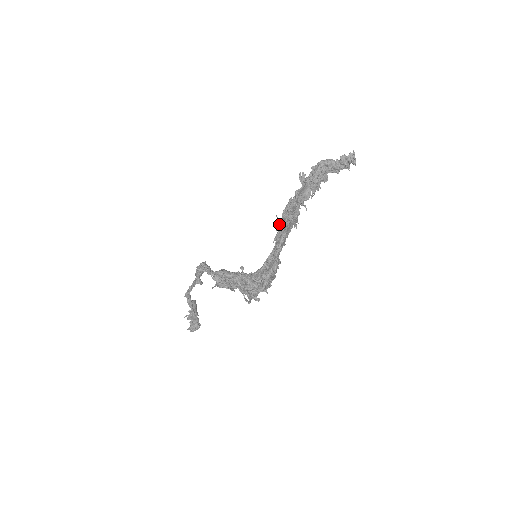
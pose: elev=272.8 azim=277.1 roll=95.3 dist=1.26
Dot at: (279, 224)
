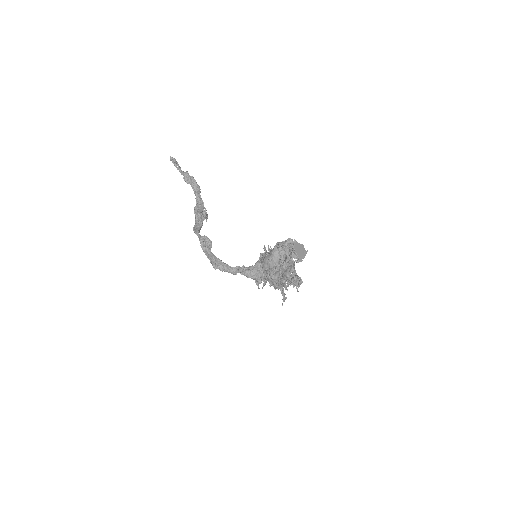
Dot at: (286, 298)
